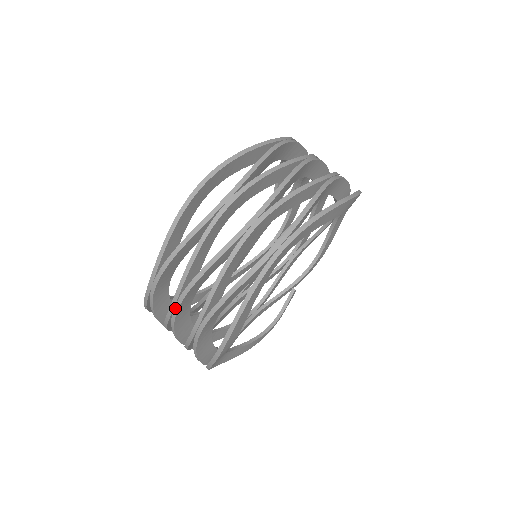
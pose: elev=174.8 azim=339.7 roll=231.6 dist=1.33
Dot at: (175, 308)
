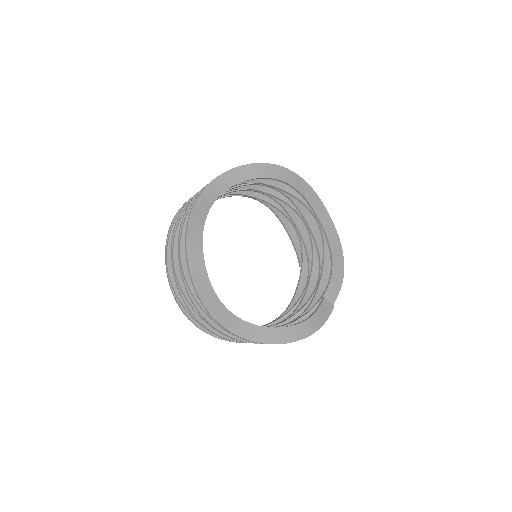
Dot at: (173, 262)
